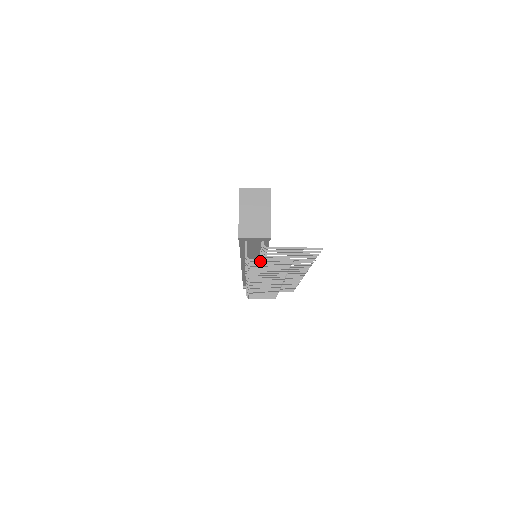
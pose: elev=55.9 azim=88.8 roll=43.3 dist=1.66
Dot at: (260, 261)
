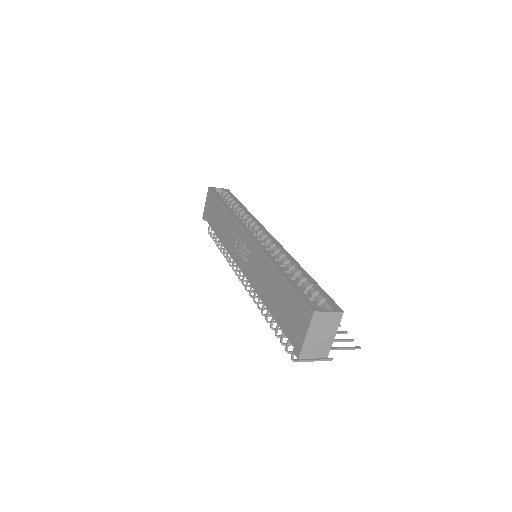
Dot at: (304, 361)
